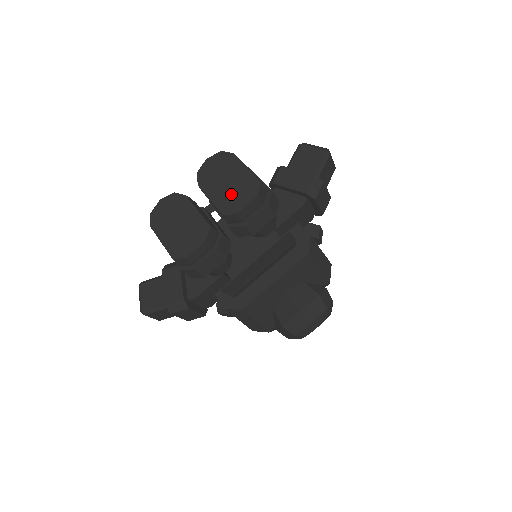
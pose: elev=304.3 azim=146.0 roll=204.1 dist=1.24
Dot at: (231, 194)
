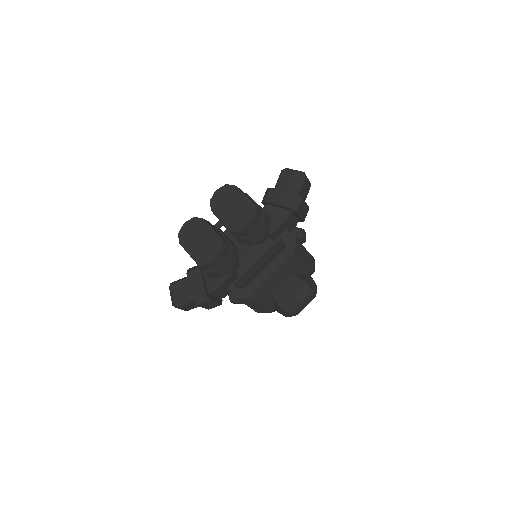
Dot at: (236, 216)
